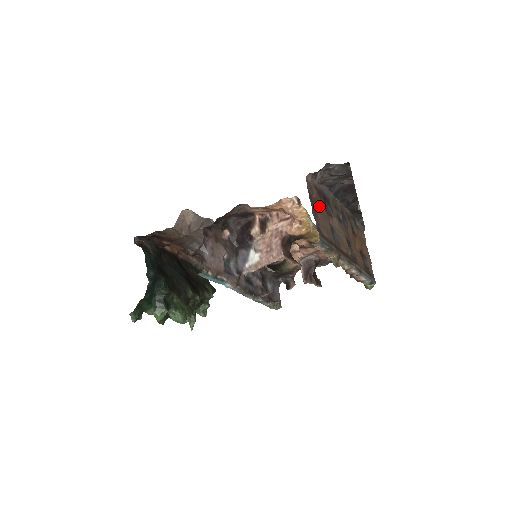
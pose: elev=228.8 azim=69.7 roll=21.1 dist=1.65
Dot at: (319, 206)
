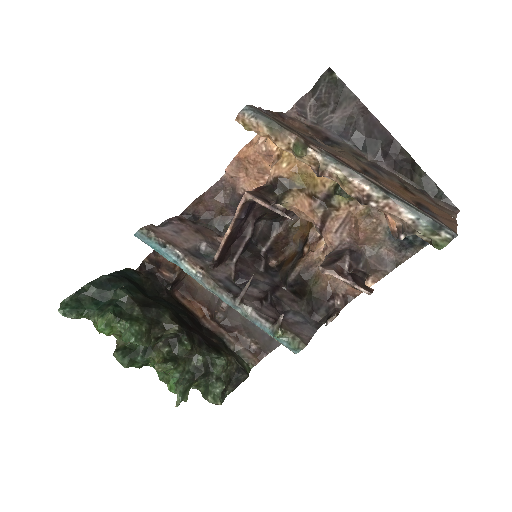
Dot at: occluded
